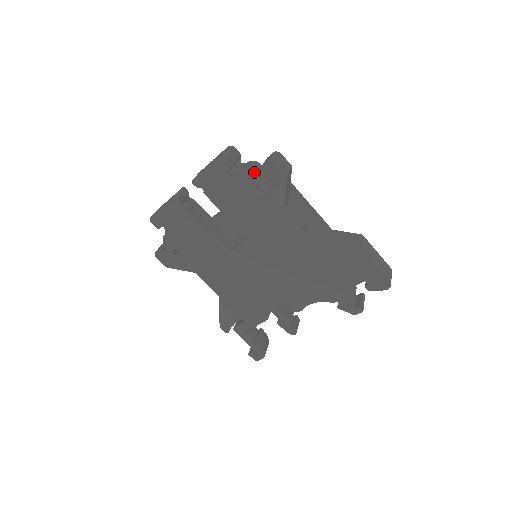
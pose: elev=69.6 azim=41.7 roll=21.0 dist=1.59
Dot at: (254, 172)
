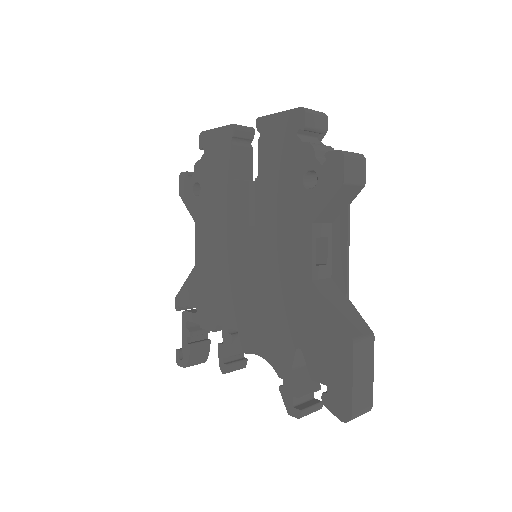
Dot at: (318, 154)
